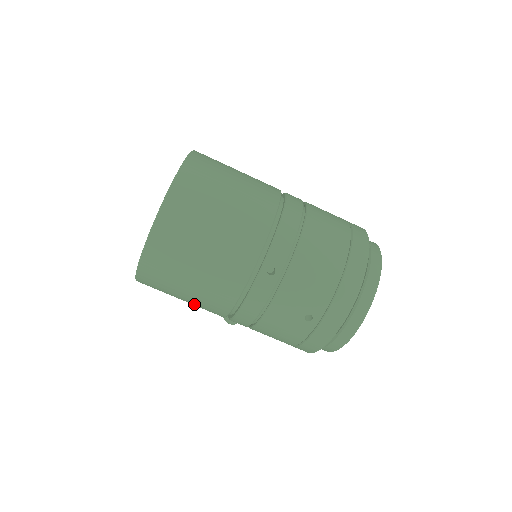
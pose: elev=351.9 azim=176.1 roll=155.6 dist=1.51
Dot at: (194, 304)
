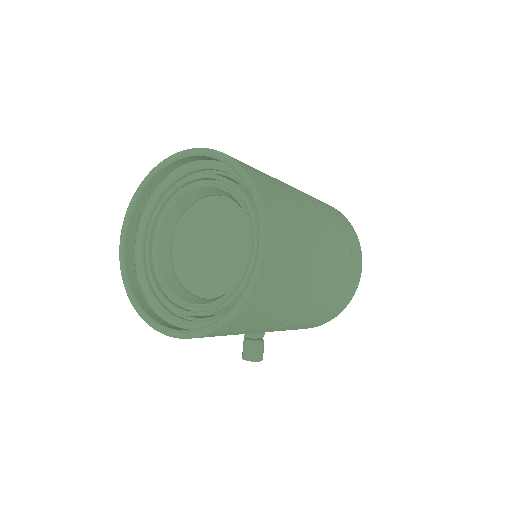
Dot at: (285, 308)
